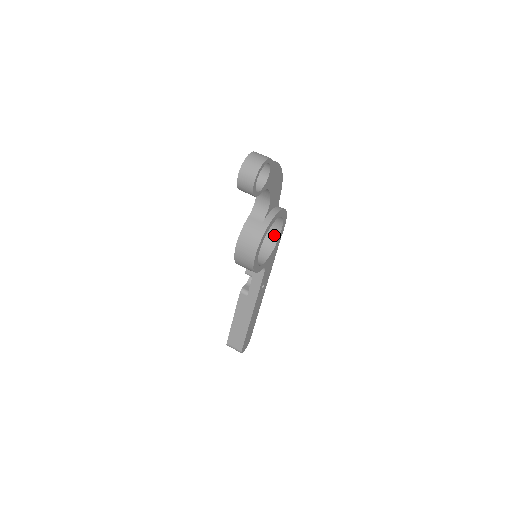
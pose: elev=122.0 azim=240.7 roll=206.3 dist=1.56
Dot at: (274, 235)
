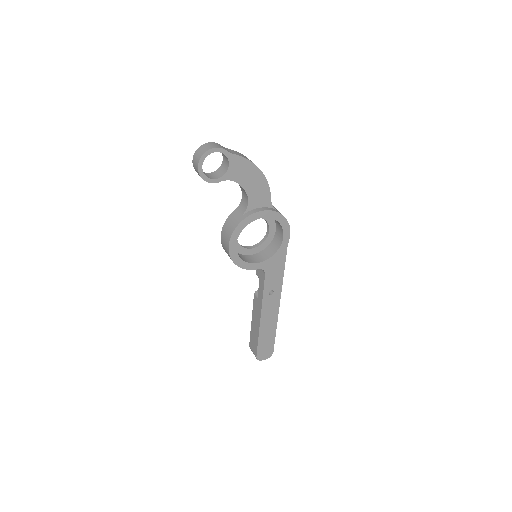
Dot at: (279, 241)
